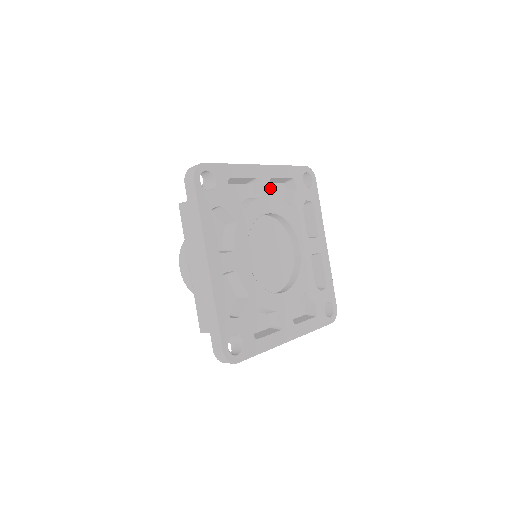
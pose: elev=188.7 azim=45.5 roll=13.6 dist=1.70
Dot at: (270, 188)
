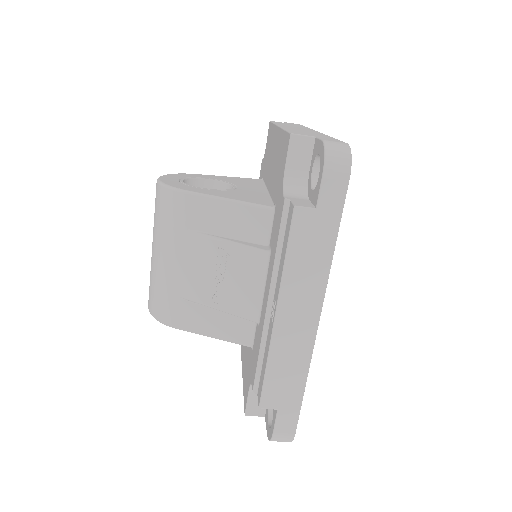
Dot at: occluded
